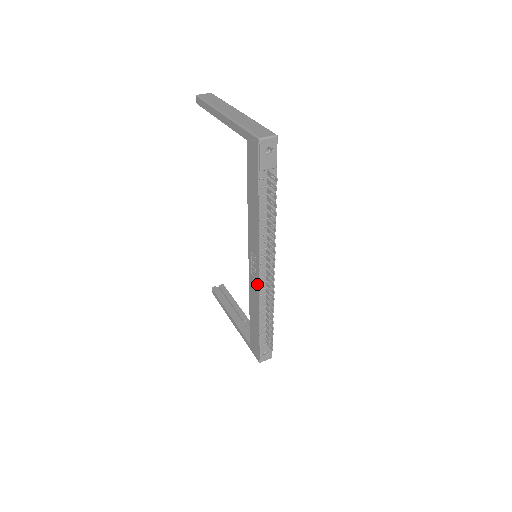
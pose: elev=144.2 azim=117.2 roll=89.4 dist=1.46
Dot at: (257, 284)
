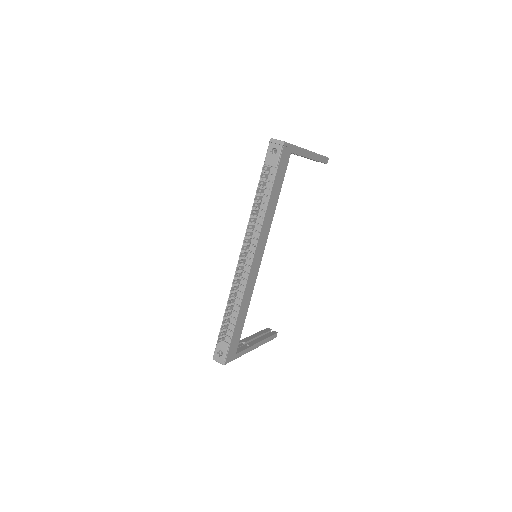
Dot at: occluded
